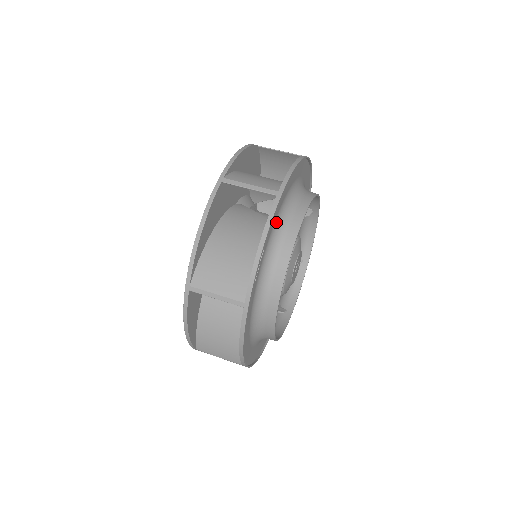
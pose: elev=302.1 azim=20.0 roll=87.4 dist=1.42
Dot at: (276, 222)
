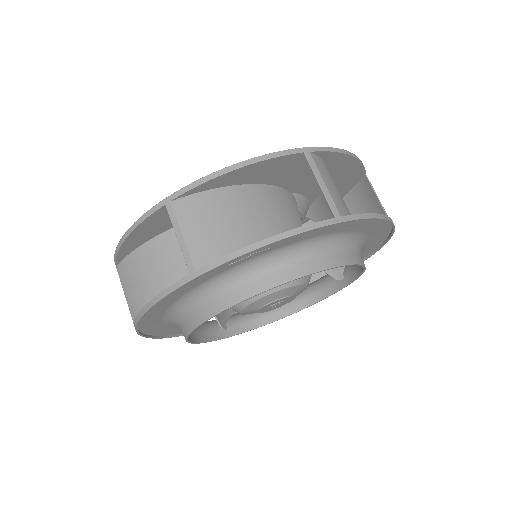
Dot at: (307, 241)
